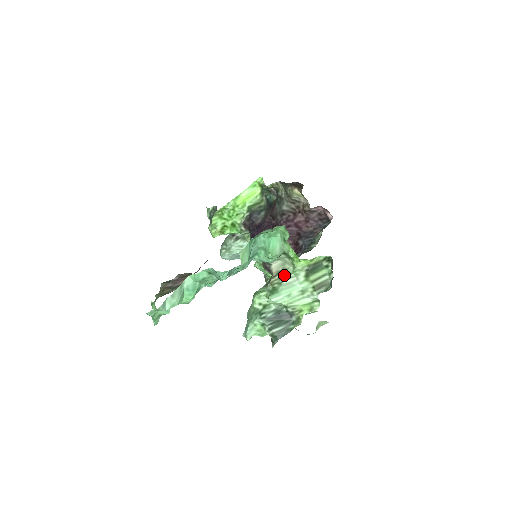
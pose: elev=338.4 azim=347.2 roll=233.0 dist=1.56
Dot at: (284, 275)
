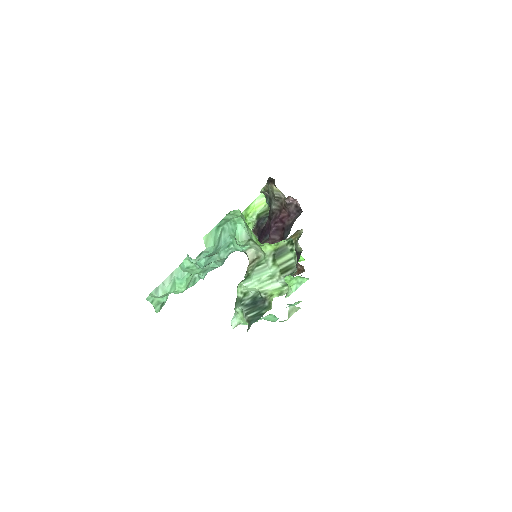
Dot at: (257, 262)
